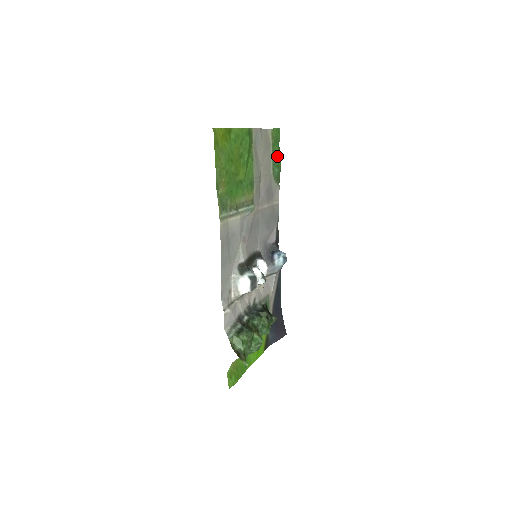
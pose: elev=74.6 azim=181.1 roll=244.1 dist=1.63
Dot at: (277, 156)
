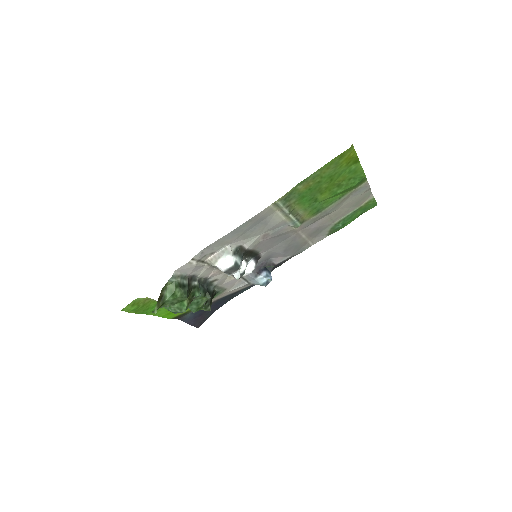
Dot at: (352, 218)
